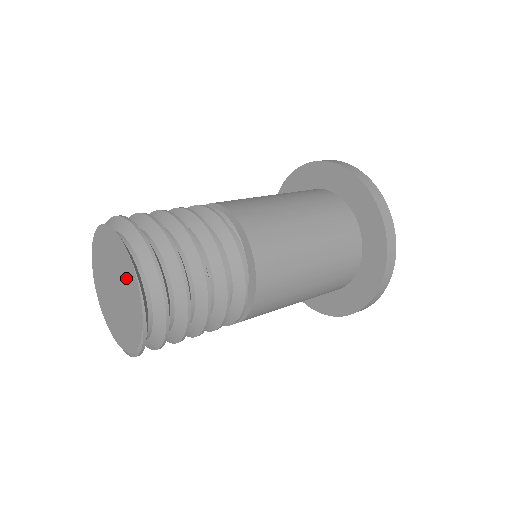
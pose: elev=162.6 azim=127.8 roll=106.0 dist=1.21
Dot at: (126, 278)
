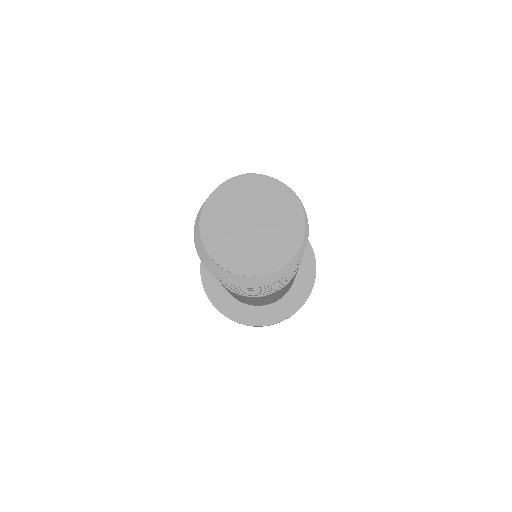
Dot at: (256, 193)
